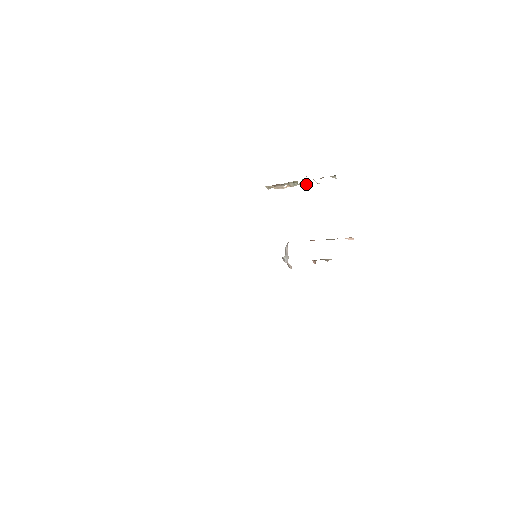
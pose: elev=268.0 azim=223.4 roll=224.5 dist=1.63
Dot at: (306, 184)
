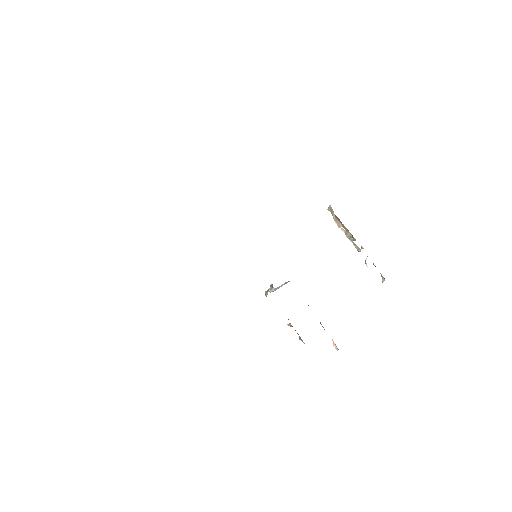
Dot at: (358, 250)
